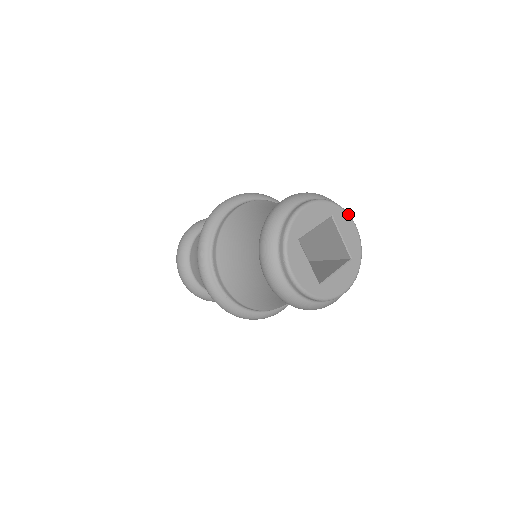
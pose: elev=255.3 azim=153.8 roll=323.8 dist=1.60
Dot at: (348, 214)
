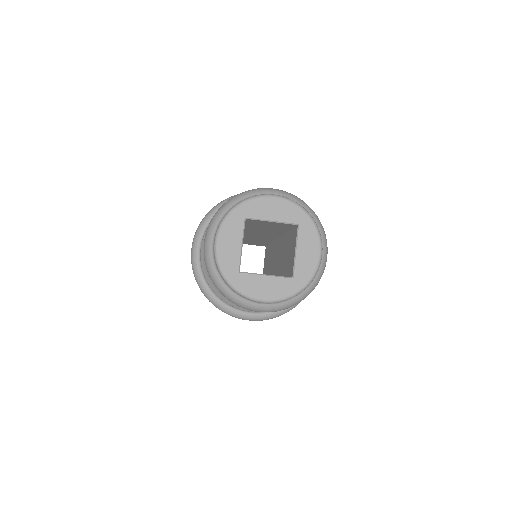
Dot at: (256, 197)
